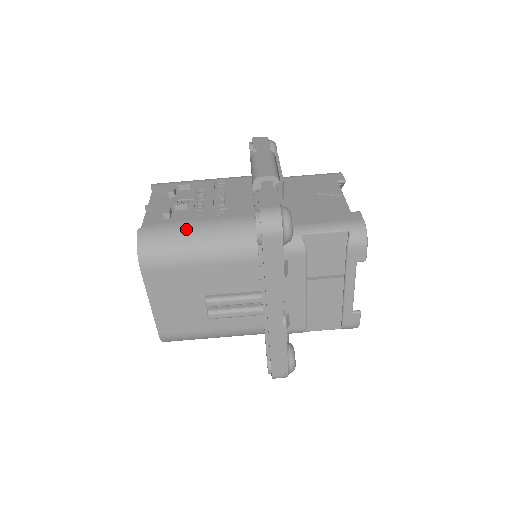
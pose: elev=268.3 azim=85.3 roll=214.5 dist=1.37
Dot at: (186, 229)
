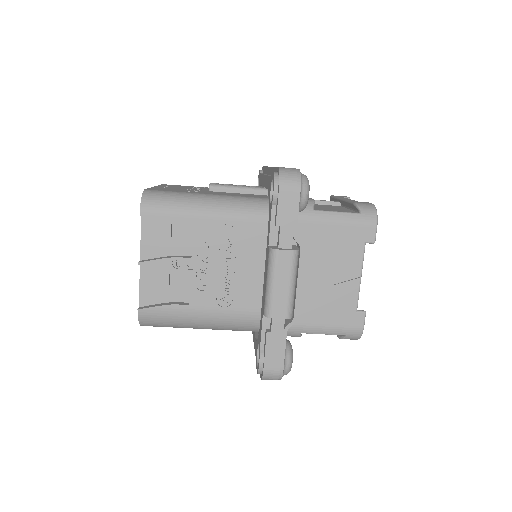
Dot at: (188, 317)
